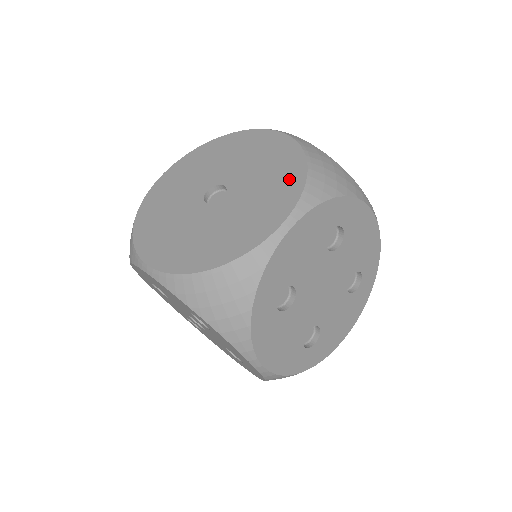
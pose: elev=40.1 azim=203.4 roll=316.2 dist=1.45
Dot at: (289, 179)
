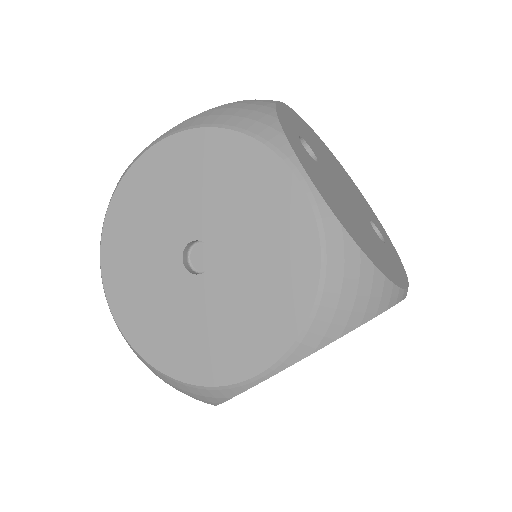
Dot at: (286, 306)
